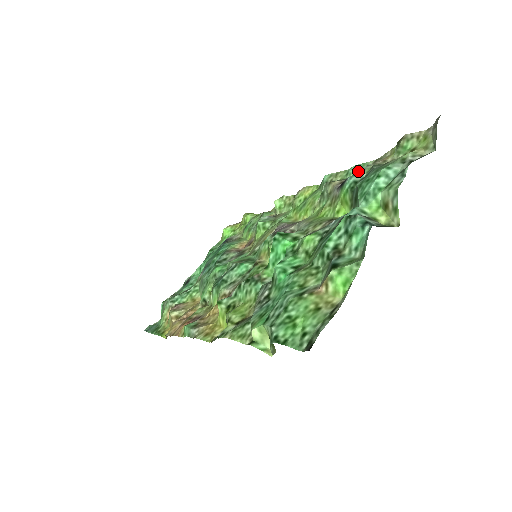
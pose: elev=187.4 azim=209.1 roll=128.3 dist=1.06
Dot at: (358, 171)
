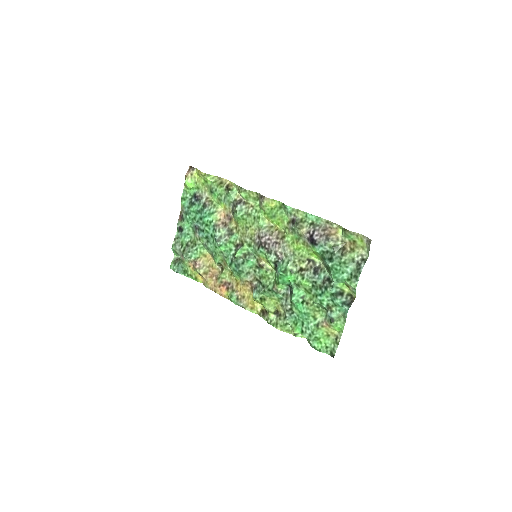
Dot at: (323, 244)
